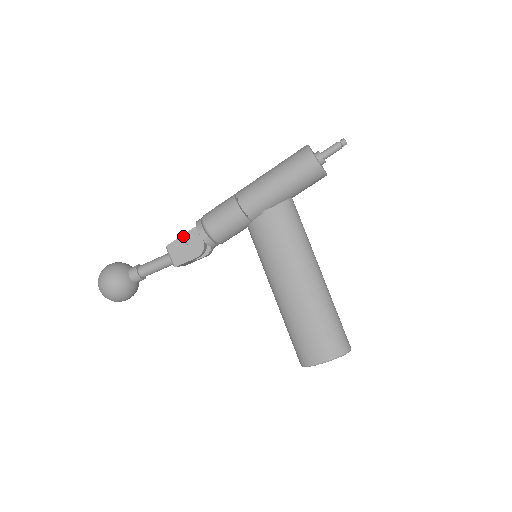
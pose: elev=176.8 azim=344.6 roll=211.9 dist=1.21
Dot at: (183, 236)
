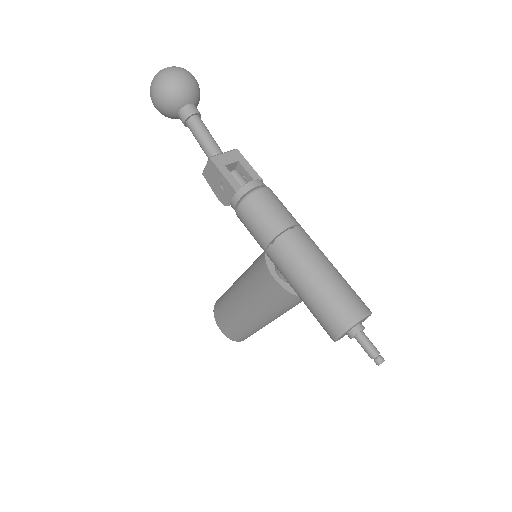
Dot at: (224, 177)
